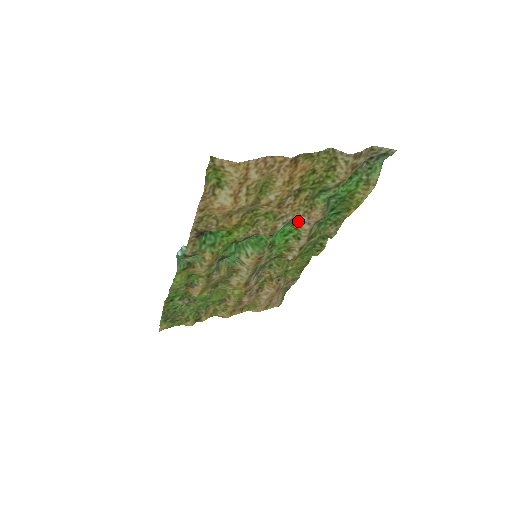
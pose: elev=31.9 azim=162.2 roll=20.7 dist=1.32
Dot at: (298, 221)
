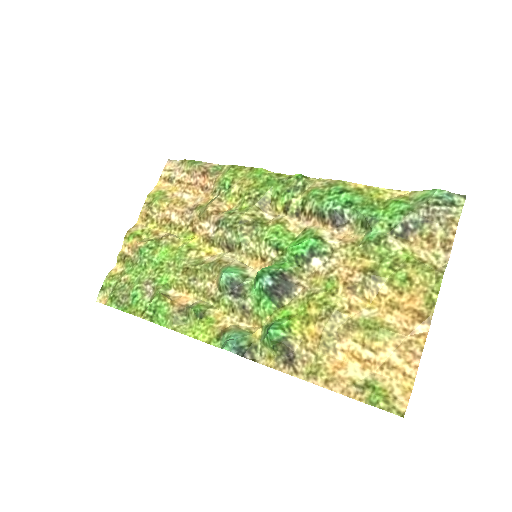
Dot at: (325, 241)
